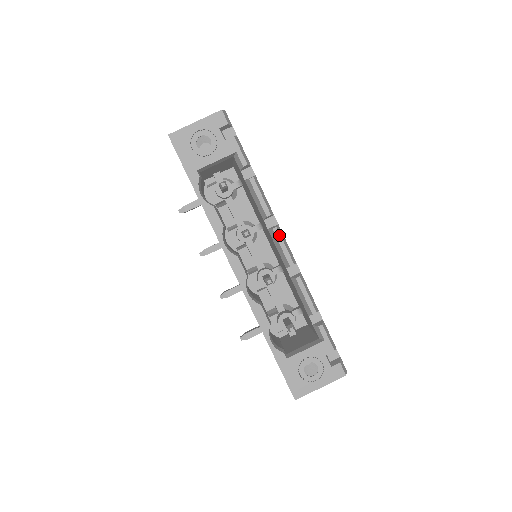
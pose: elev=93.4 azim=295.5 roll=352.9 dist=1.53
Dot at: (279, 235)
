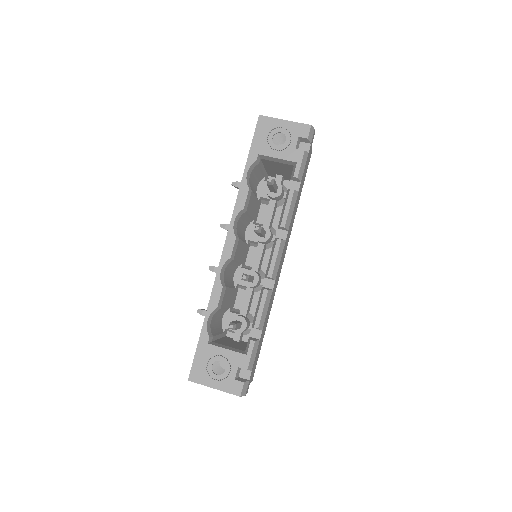
Dot at: (278, 247)
